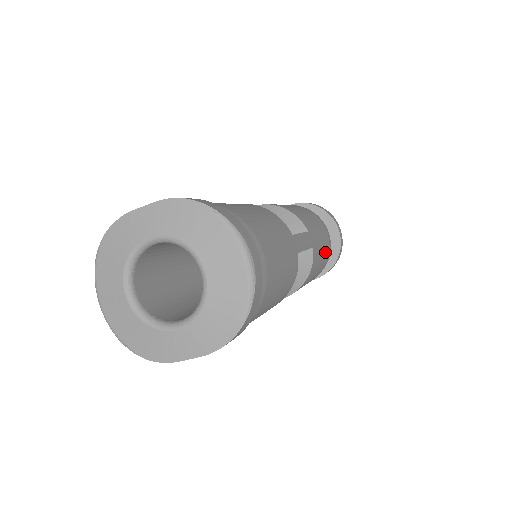
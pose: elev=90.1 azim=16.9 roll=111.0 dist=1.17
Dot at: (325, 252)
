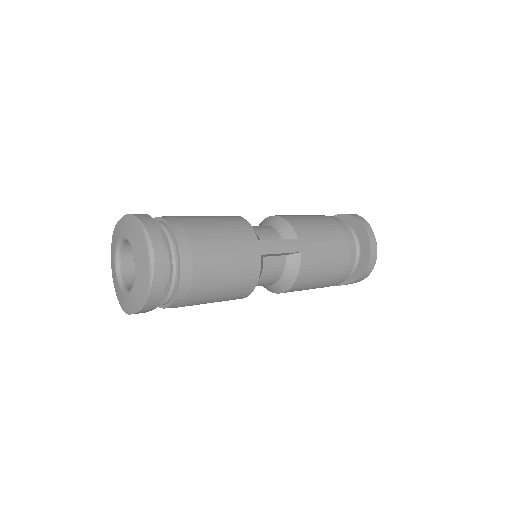
Dot at: (336, 258)
